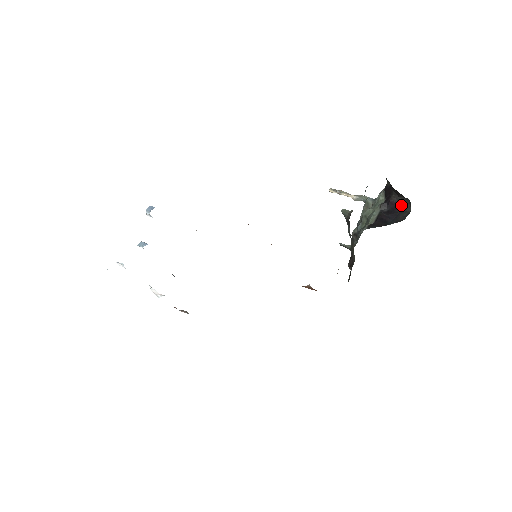
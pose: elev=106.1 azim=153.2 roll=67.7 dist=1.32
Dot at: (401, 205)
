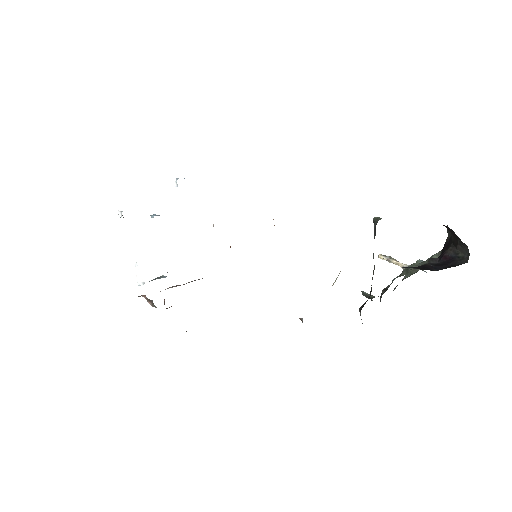
Dot at: (456, 258)
